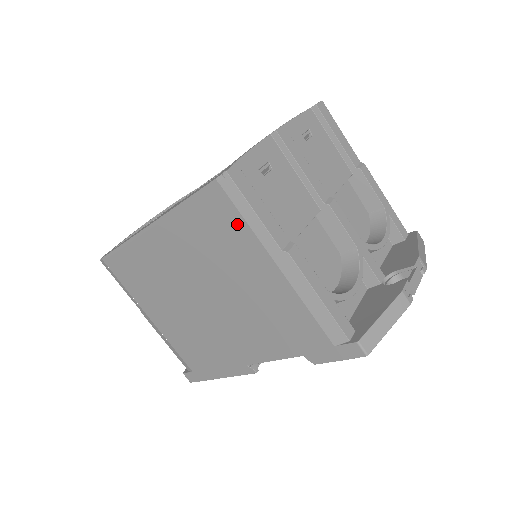
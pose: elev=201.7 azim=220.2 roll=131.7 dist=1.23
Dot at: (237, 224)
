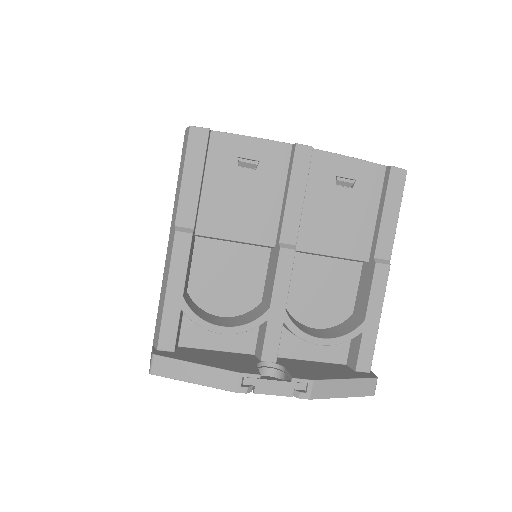
Dot at: occluded
